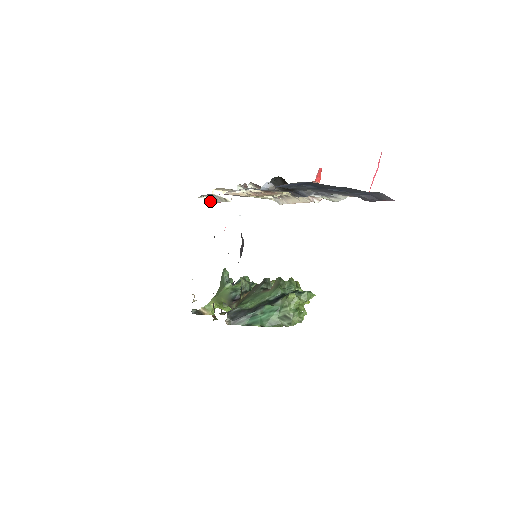
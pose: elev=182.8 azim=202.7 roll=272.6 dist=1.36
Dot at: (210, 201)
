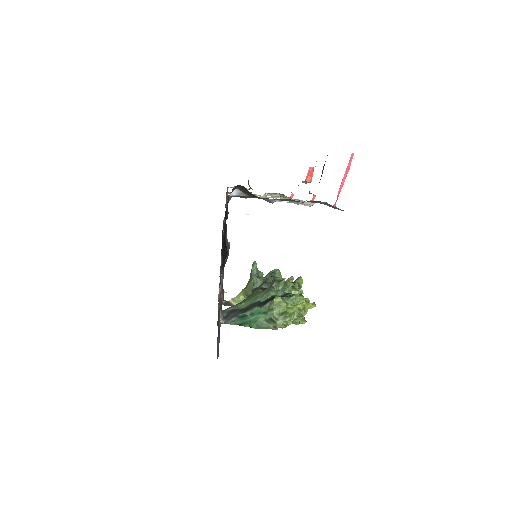
Dot at: occluded
